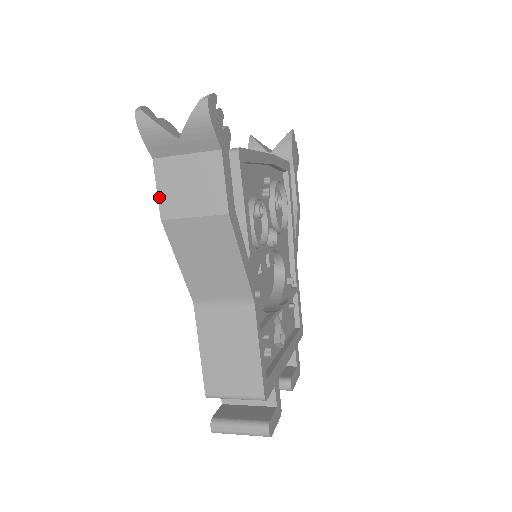
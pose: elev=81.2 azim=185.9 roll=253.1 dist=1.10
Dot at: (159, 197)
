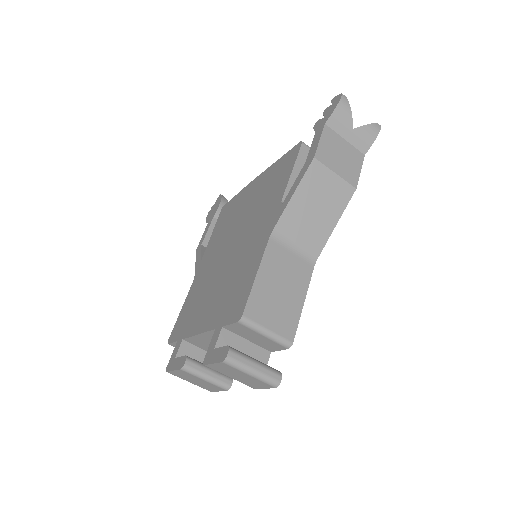
Dot at: (319, 145)
